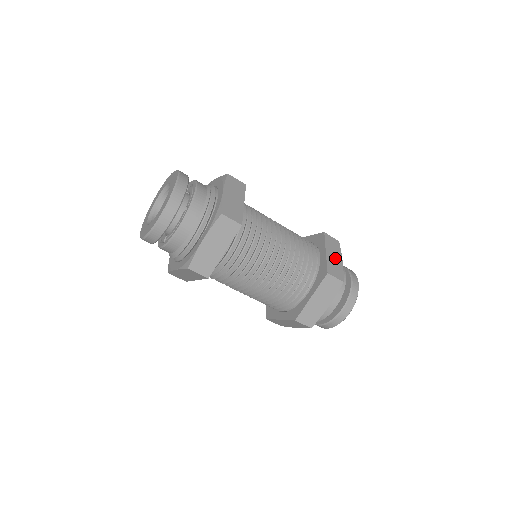
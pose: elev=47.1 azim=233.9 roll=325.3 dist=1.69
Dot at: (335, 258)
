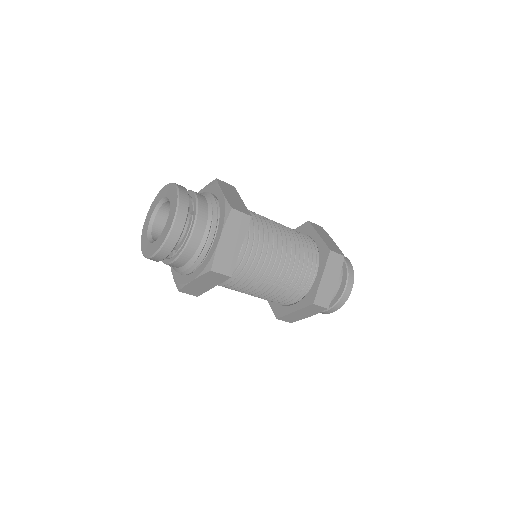
Dot at: (328, 239)
